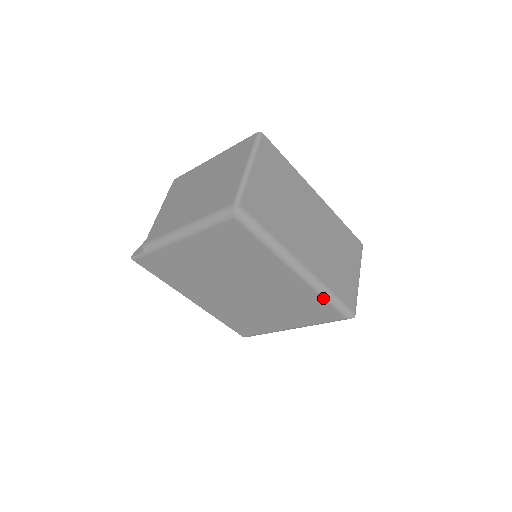
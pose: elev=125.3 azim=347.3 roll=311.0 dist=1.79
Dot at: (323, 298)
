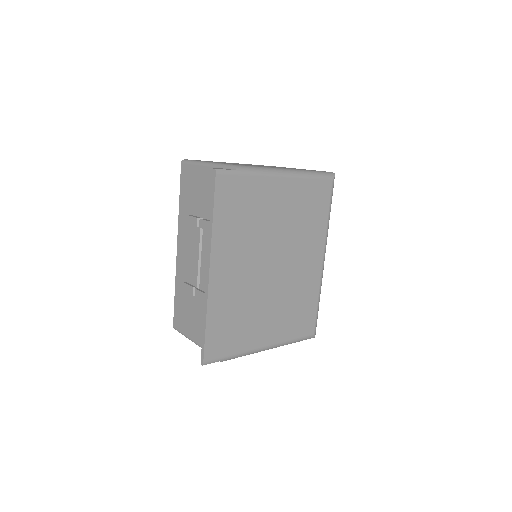
Dot at: (318, 299)
